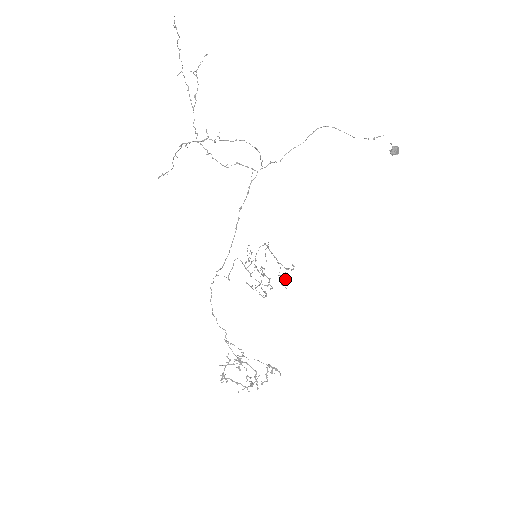
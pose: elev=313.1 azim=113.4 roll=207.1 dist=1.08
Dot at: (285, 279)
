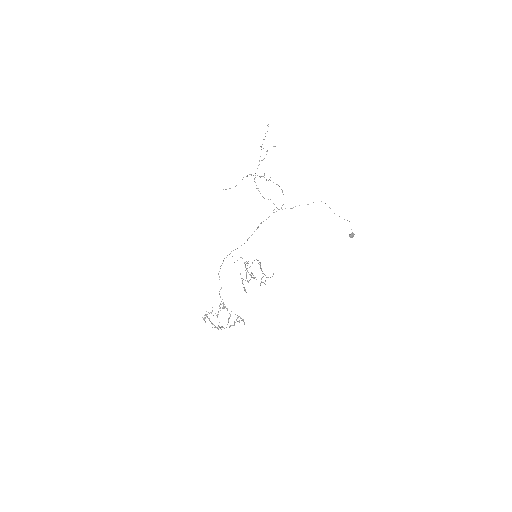
Dot at: (264, 283)
